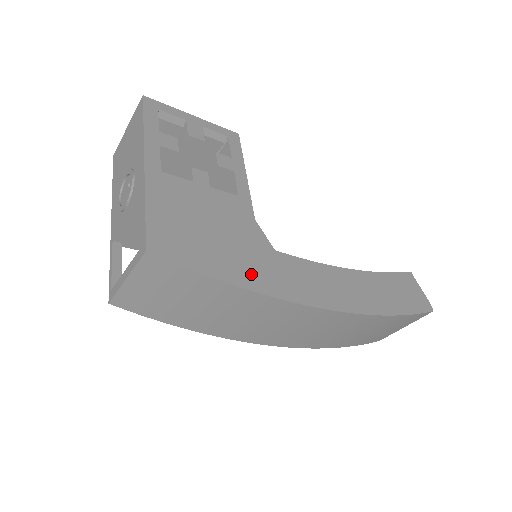
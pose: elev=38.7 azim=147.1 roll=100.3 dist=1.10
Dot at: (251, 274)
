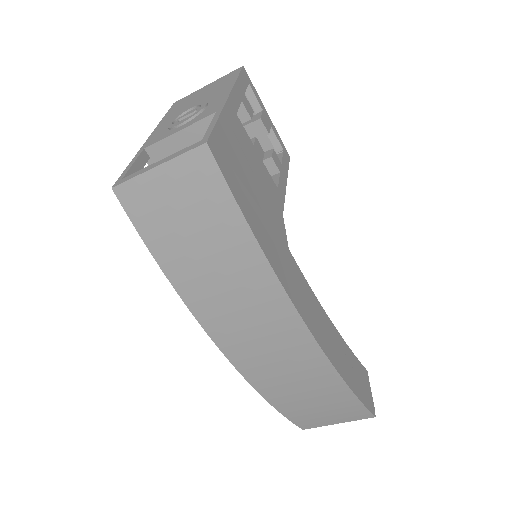
Dot at: (269, 244)
